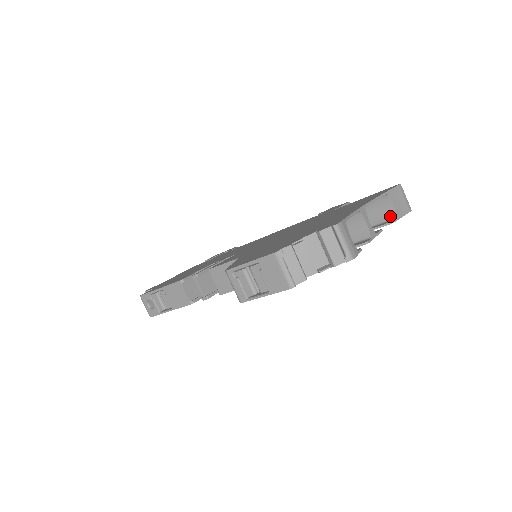
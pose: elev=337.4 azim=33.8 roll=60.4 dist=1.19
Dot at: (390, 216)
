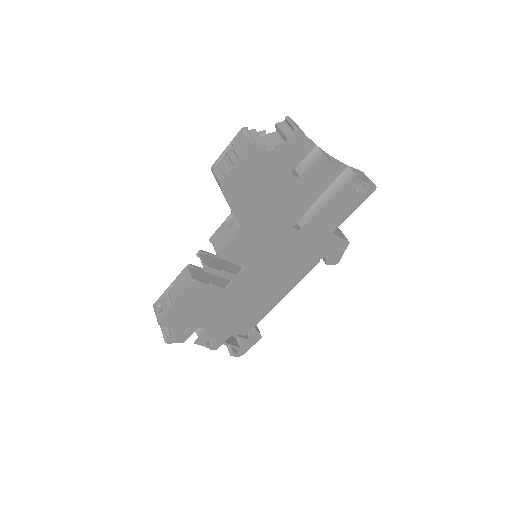
Dot at: occluded
